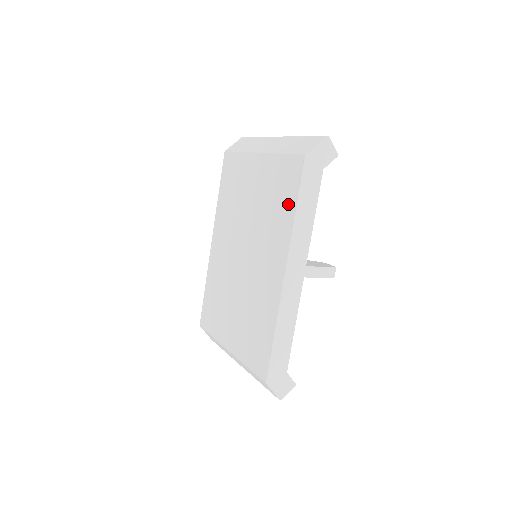
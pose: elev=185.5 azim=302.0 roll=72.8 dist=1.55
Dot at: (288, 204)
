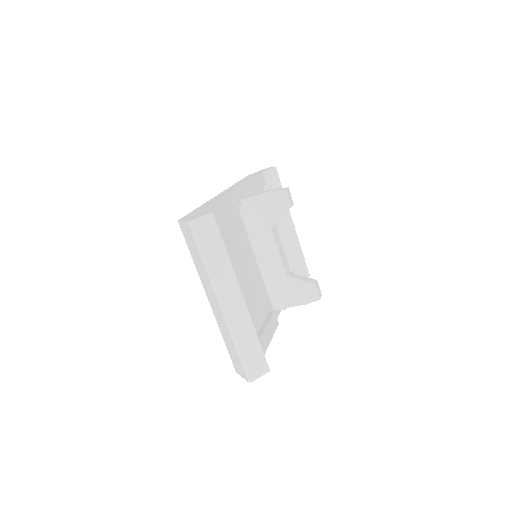
Dot at: occluded
